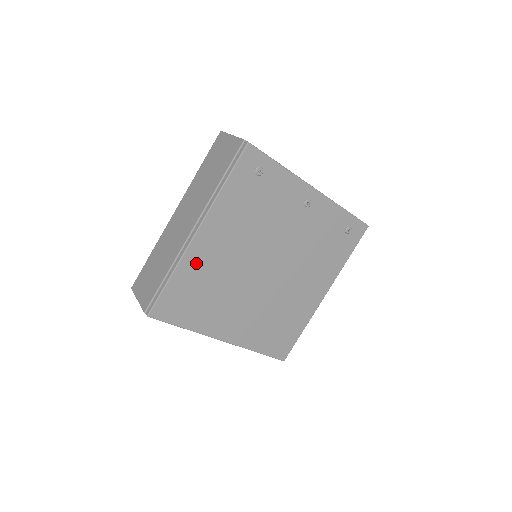
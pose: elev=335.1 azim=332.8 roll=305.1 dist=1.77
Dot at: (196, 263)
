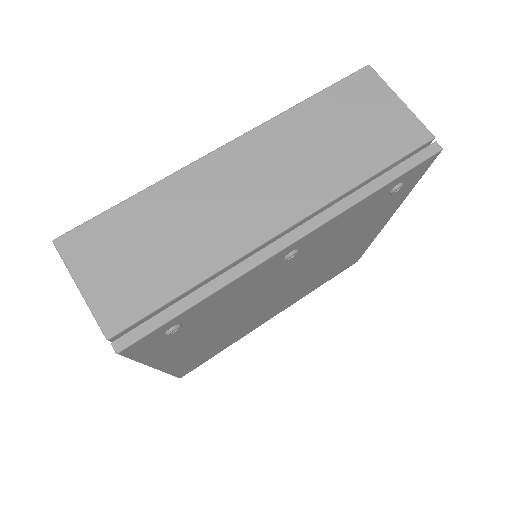
Dot at: (186, 359)
